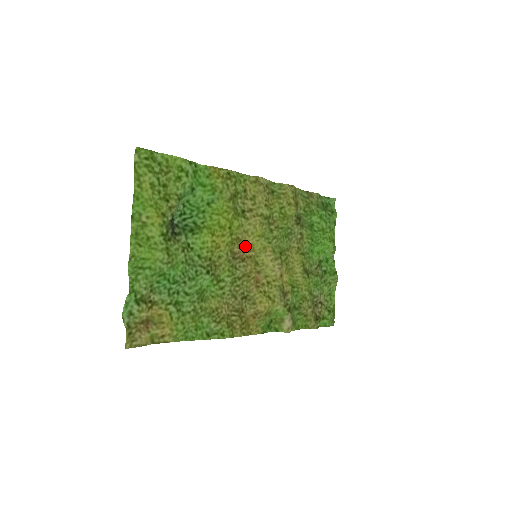
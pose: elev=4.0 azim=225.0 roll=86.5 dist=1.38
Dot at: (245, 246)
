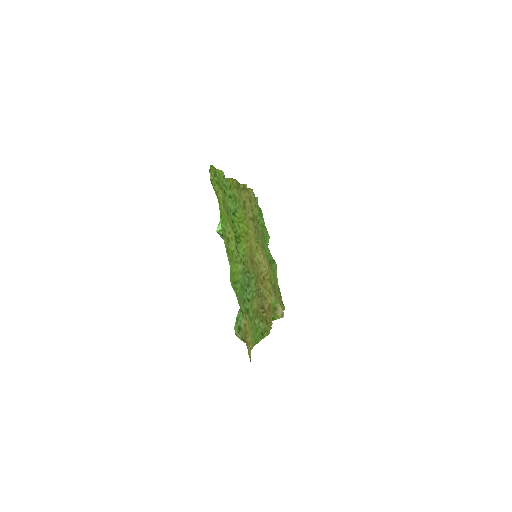
Dot at: (251, 248)
